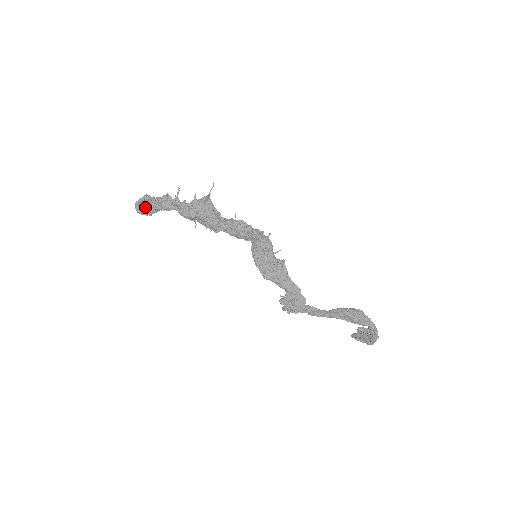
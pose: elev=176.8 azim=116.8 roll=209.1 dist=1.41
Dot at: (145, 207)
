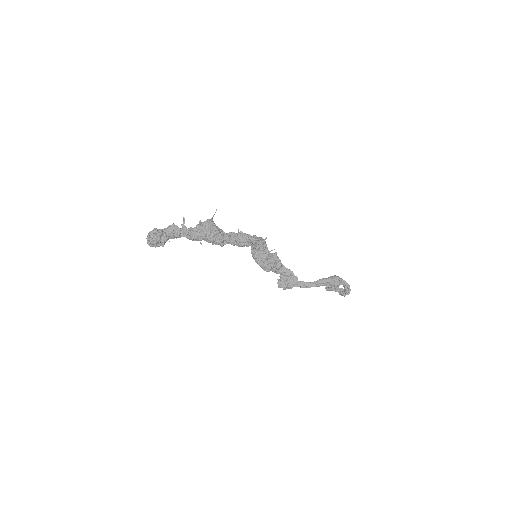
Dot at: (159, 242)
